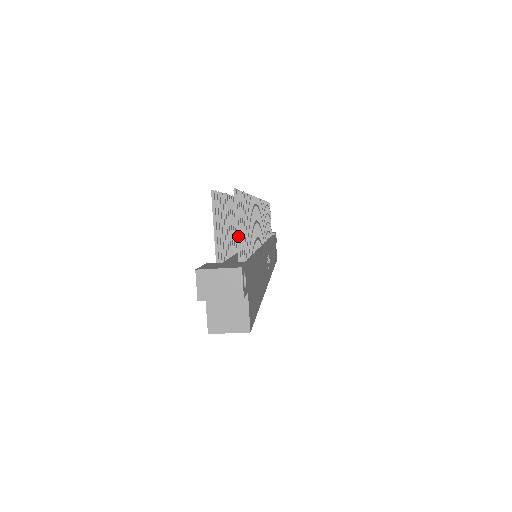
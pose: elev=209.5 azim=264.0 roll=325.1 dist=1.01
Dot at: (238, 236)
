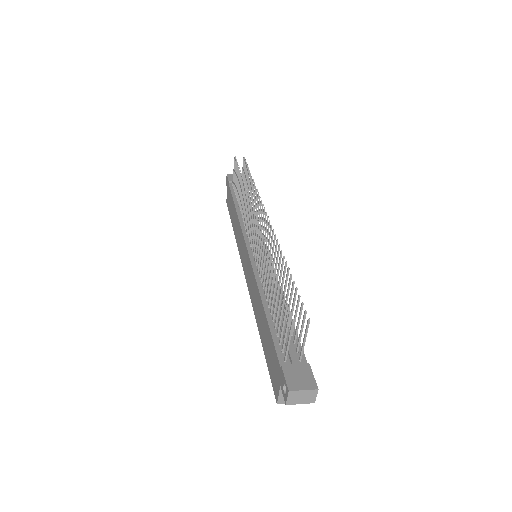
Dot at: (304, 345)
